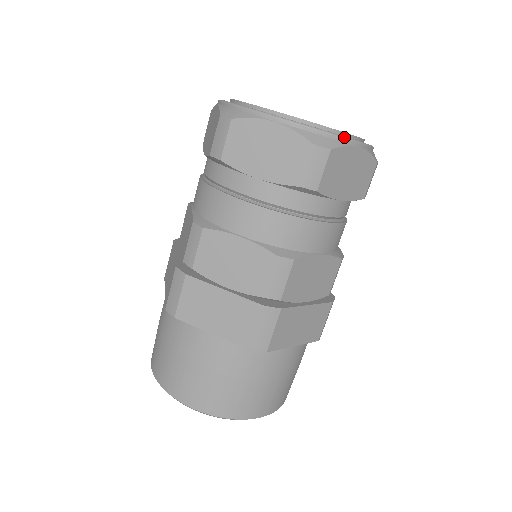
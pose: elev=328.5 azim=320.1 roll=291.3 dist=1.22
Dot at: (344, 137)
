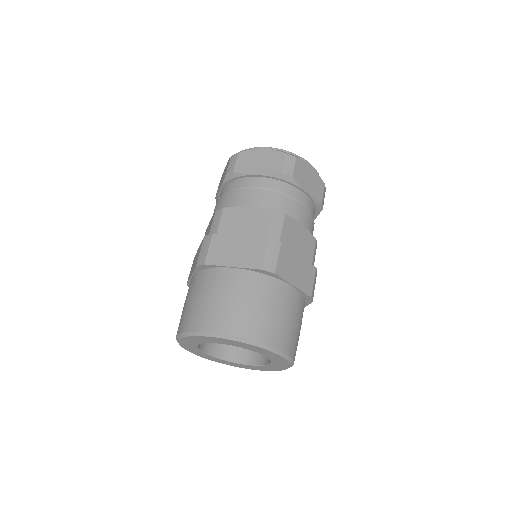
Dot at: (302, 158)
